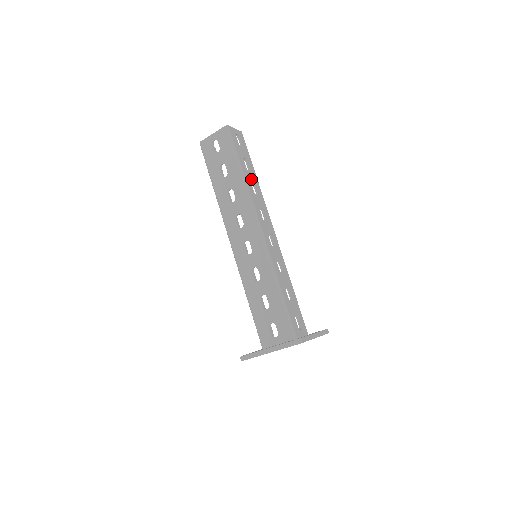
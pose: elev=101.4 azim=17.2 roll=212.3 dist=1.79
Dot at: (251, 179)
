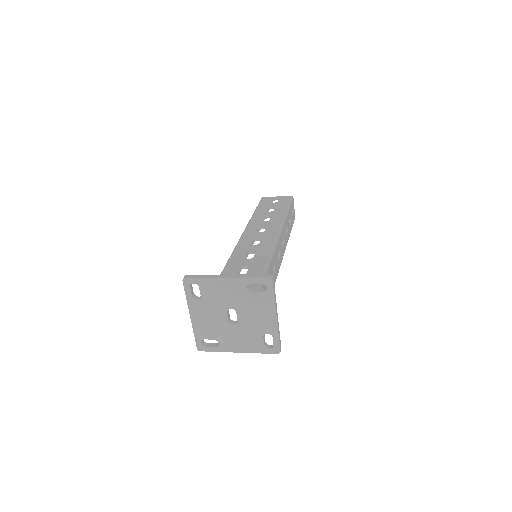
Dot at: (288, 227)
